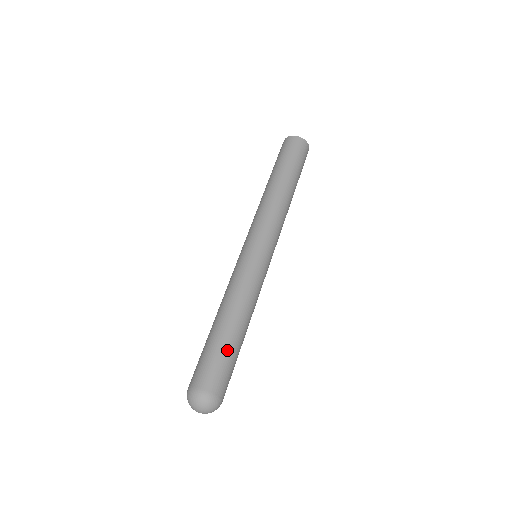
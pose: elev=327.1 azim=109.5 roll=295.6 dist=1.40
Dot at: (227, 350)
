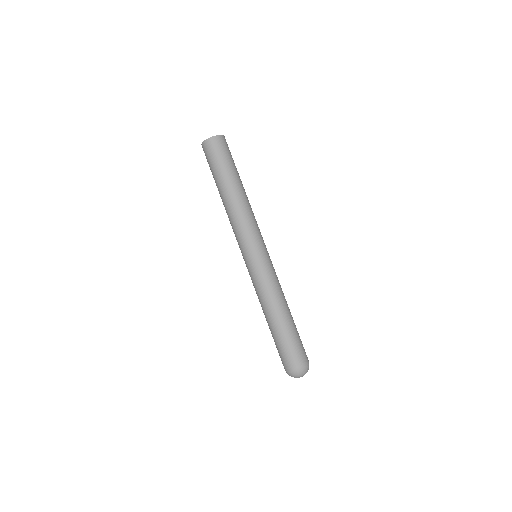
Dot at: (295, 333)
